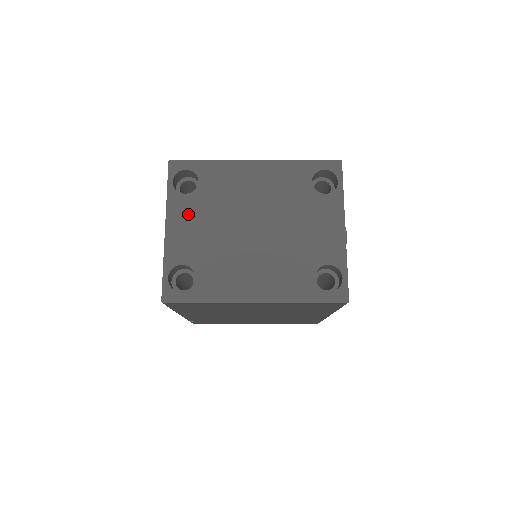
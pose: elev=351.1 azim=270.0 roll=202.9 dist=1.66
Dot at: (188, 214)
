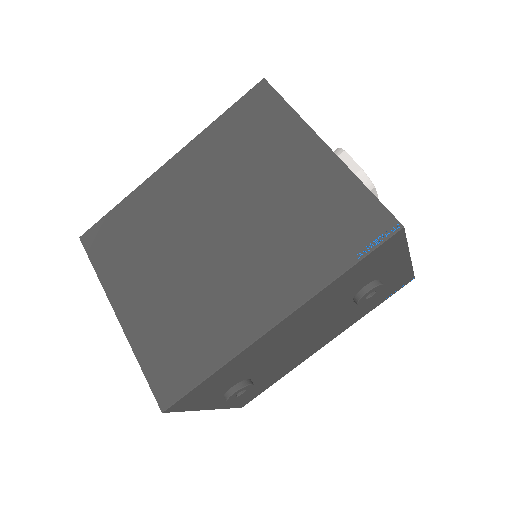
Dot at: occluded
